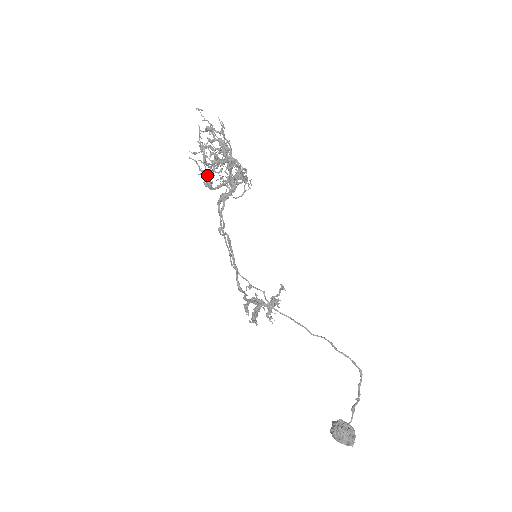
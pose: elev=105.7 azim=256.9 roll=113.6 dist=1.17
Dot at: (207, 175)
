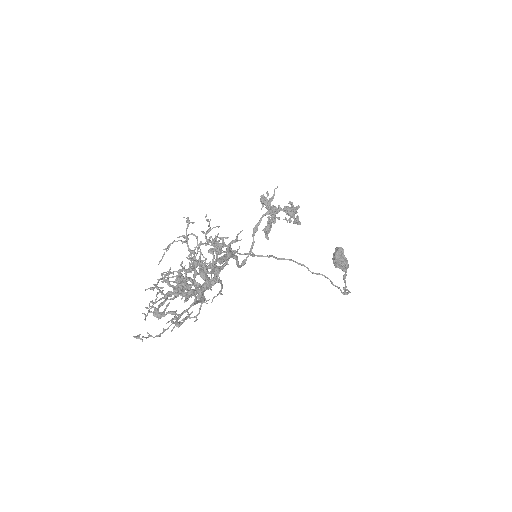
Dot at: (176, 297)
